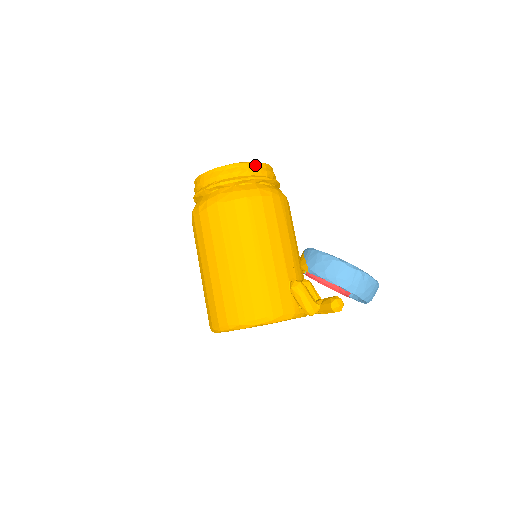
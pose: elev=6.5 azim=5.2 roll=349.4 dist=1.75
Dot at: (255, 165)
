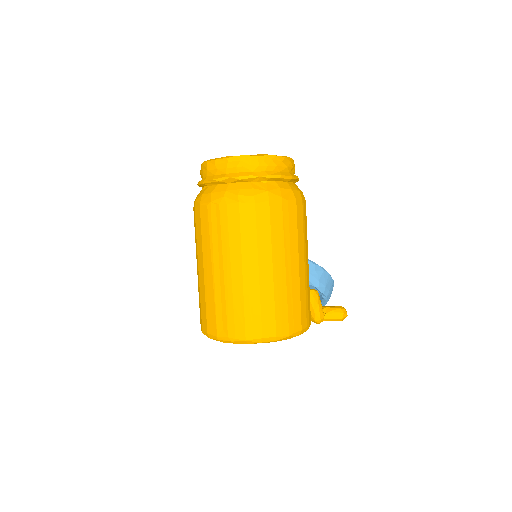
Dot at: occluded
